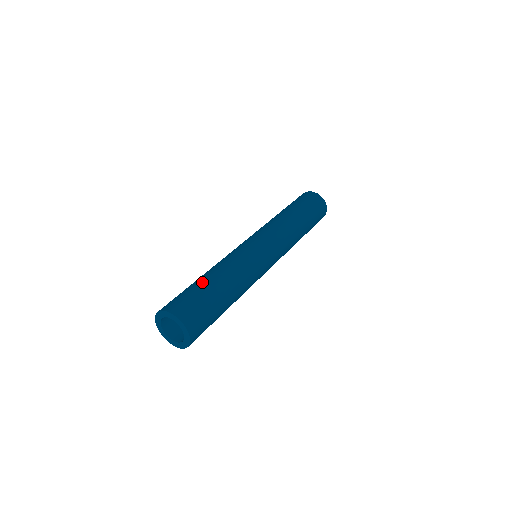
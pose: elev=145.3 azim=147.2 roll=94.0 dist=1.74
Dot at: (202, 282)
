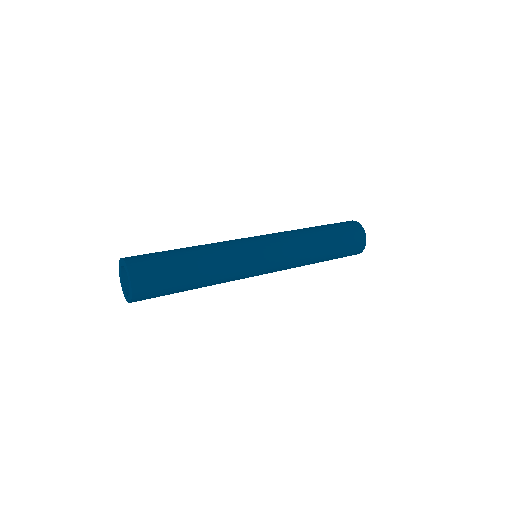
Dot at: (180, 257)
